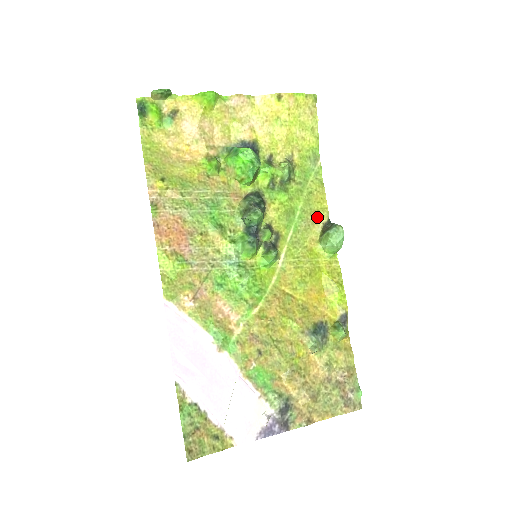
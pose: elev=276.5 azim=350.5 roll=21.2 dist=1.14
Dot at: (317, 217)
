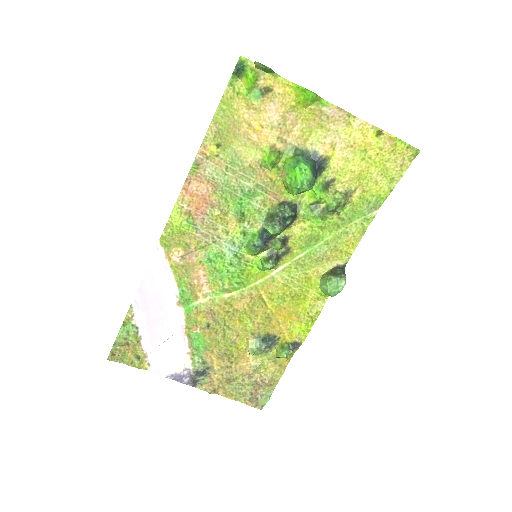
Dot at: (336, 256)
